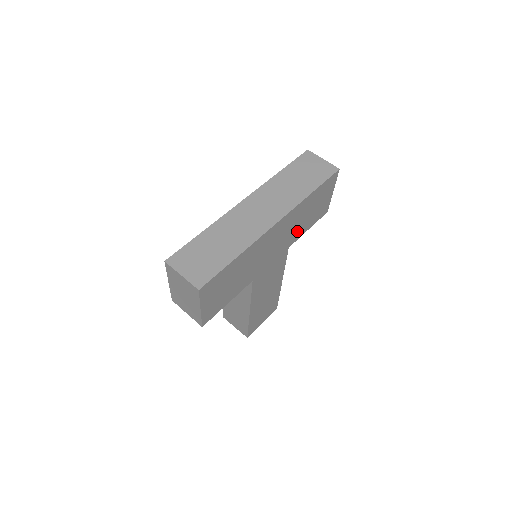
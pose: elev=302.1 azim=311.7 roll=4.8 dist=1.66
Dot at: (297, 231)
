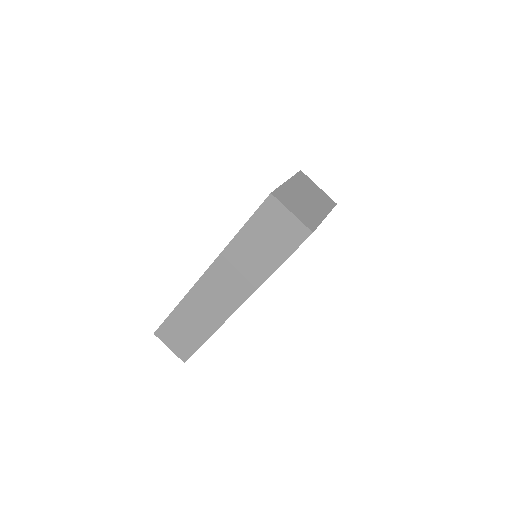
Dot at: occluded
